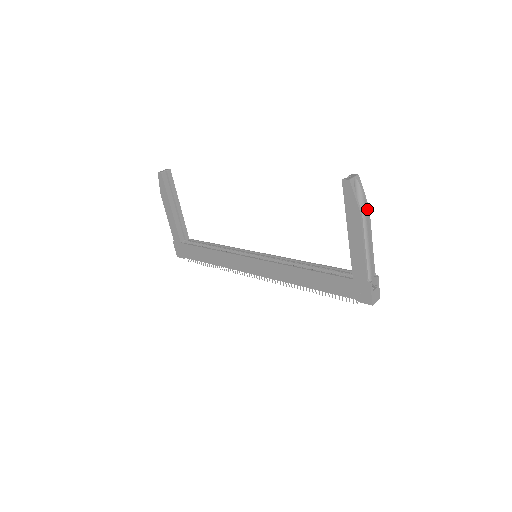
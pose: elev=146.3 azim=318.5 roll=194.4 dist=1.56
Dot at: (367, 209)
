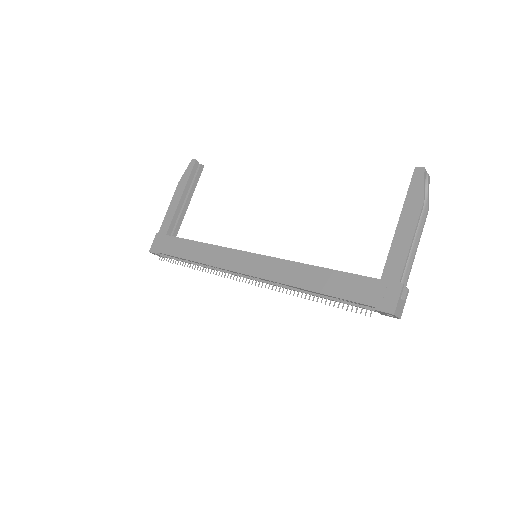
Dot at: (427, 209)
